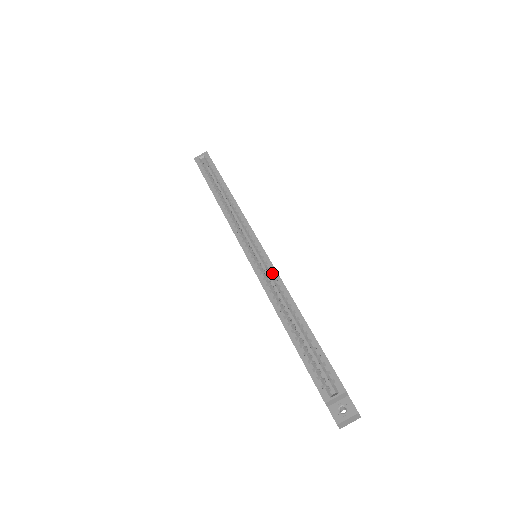
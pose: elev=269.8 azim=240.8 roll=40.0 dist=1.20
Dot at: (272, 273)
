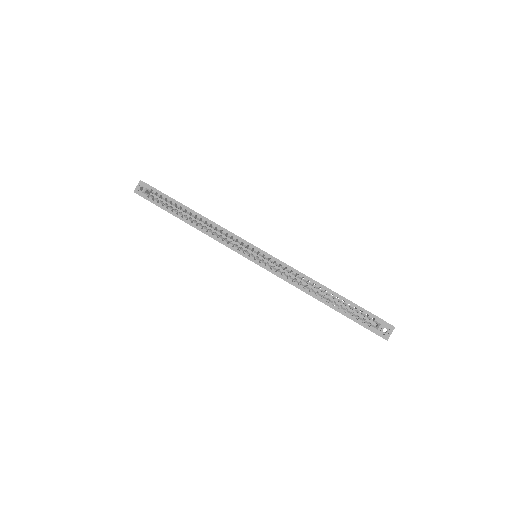
Dot at: (285, 267)
